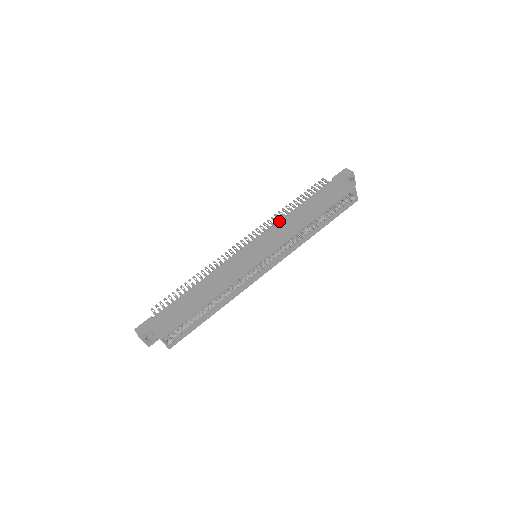
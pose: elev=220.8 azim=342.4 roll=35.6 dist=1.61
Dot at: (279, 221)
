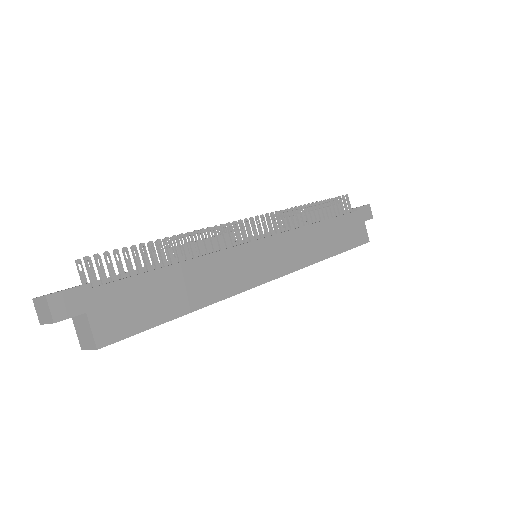
Dot at: (302, 228)
